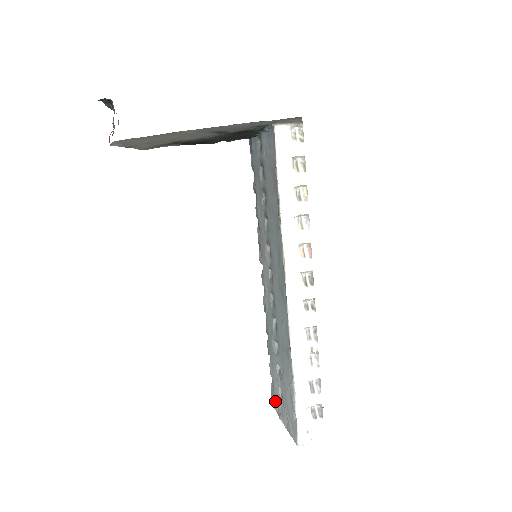
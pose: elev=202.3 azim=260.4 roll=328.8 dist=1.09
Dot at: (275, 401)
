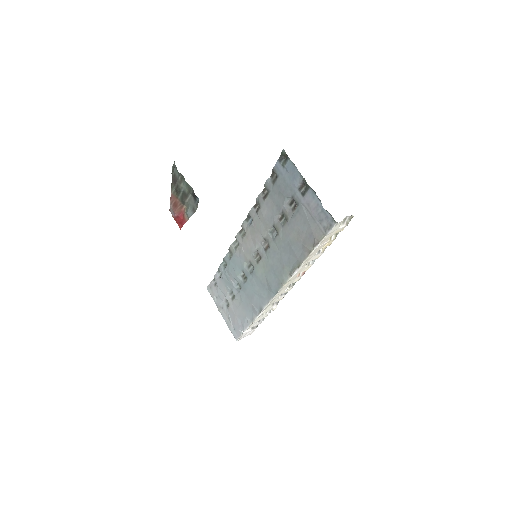
Dot at: (215, 295)
